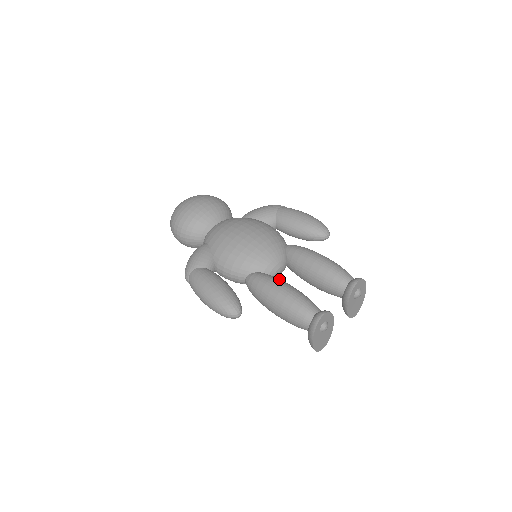
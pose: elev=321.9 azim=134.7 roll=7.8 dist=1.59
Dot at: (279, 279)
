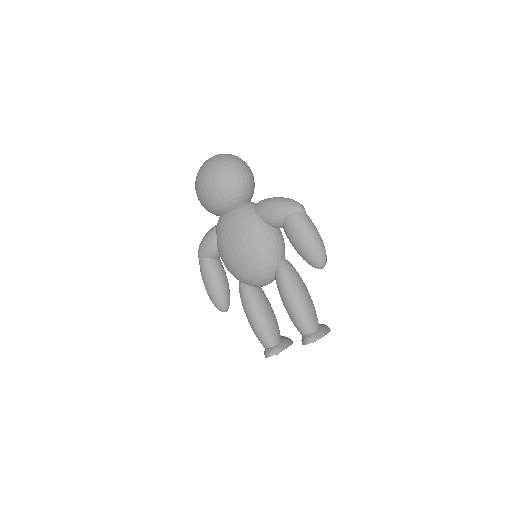
Dot at: (256, 303)
